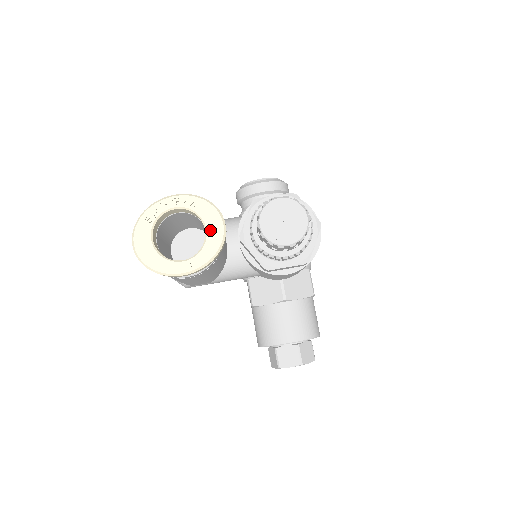
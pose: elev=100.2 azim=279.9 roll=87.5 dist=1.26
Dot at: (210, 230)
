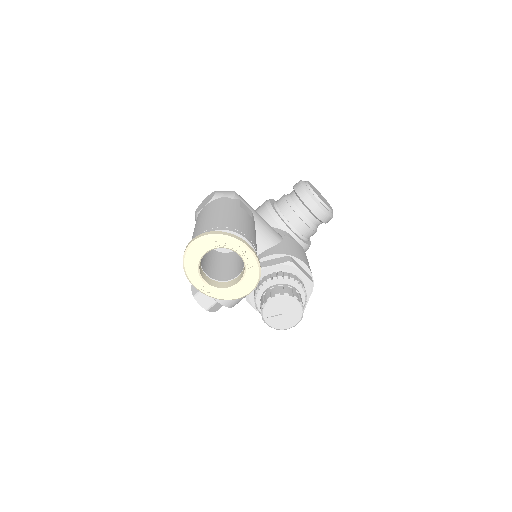
Dot at: (240, 286)
